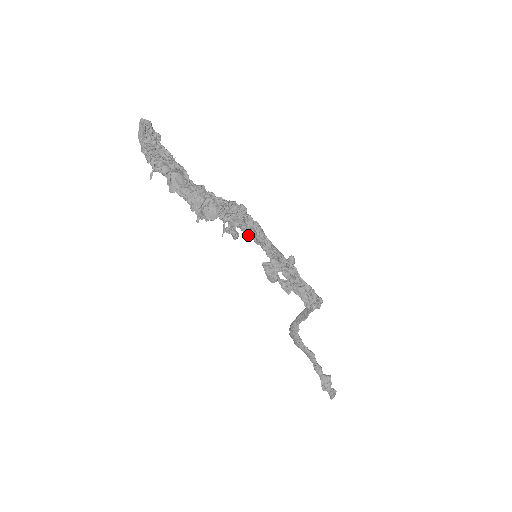
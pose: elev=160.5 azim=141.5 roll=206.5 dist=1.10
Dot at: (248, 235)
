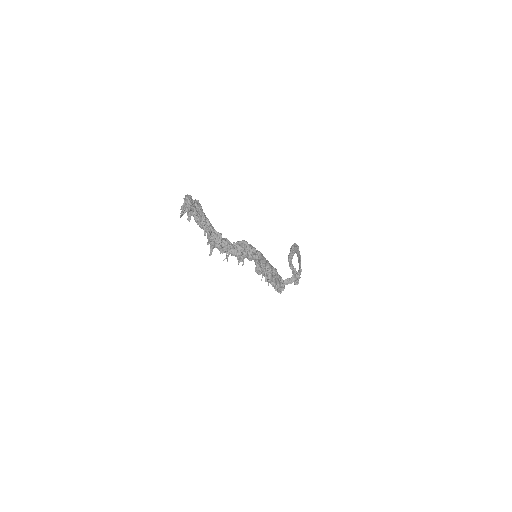
Dot at: occluded
